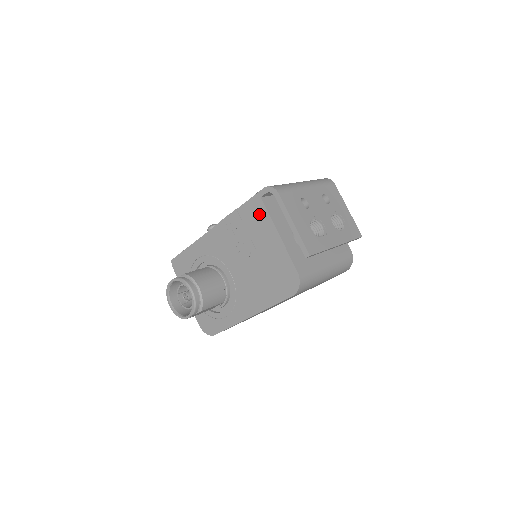
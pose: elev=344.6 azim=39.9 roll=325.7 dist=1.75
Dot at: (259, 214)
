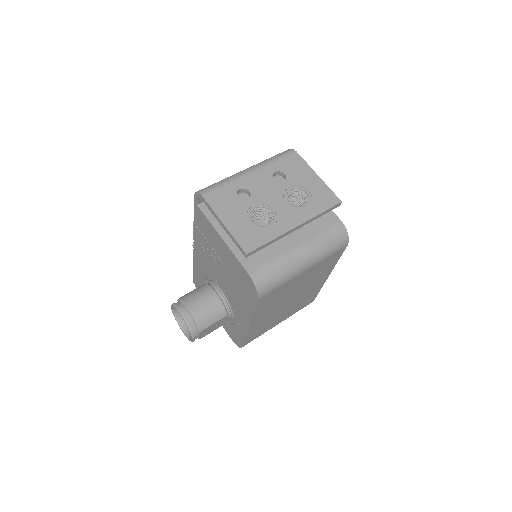
Dot at: (204, 222)
